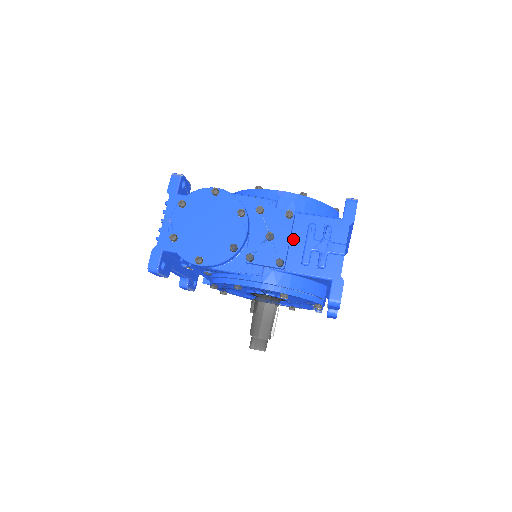
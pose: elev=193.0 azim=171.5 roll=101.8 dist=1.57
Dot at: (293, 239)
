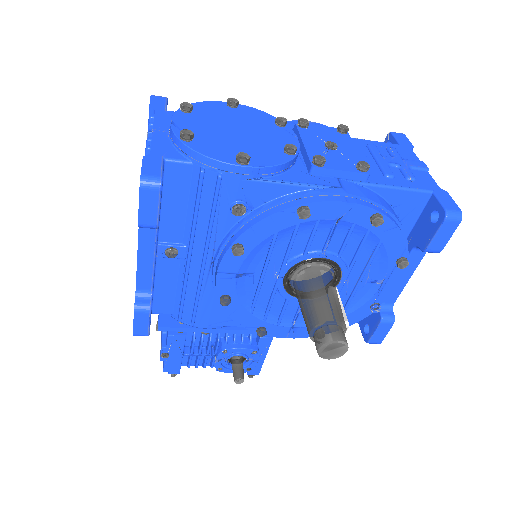
Dot at: occluded
